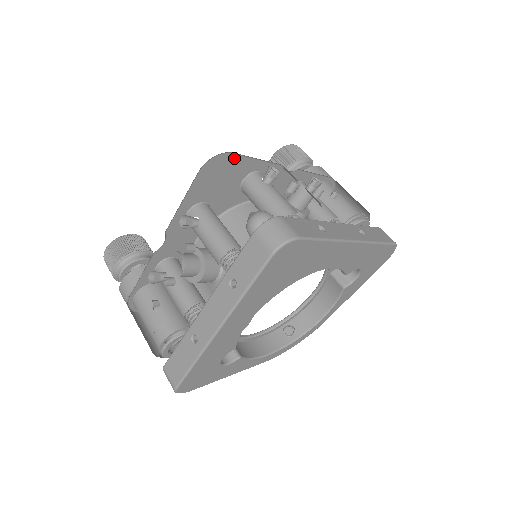
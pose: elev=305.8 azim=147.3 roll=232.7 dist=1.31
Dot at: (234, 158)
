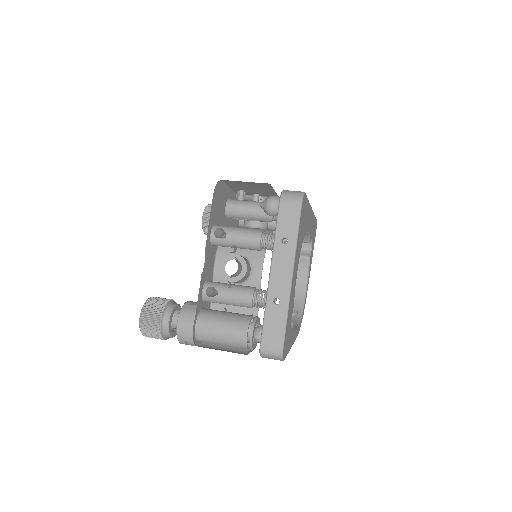
Dot at: (222, 186)
